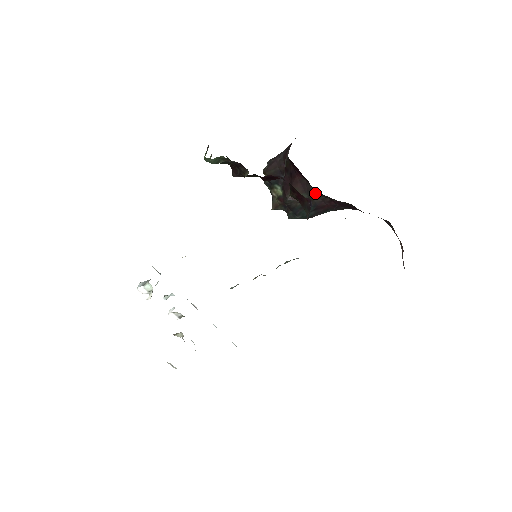
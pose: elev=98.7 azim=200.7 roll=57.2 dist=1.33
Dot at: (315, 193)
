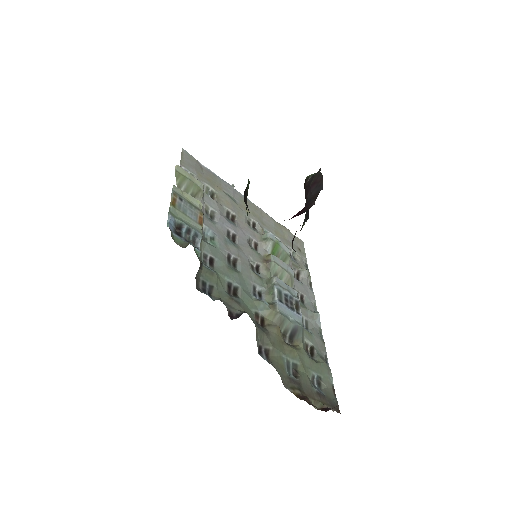
Dot at: occluded
